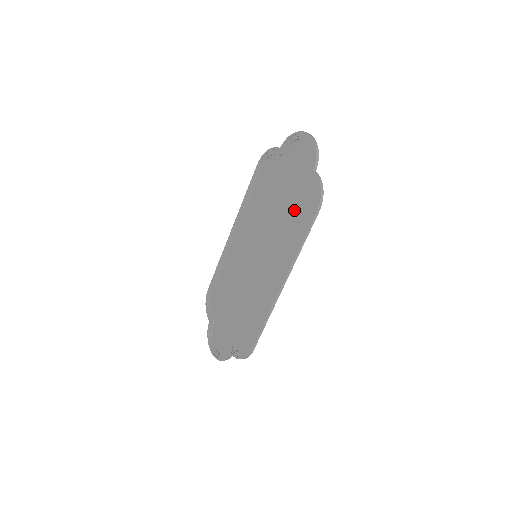
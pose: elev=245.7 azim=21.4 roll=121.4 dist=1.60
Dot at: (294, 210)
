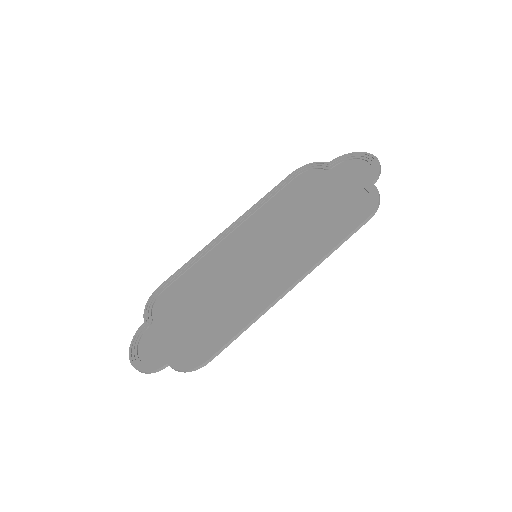
Dot at: (332, 216)
